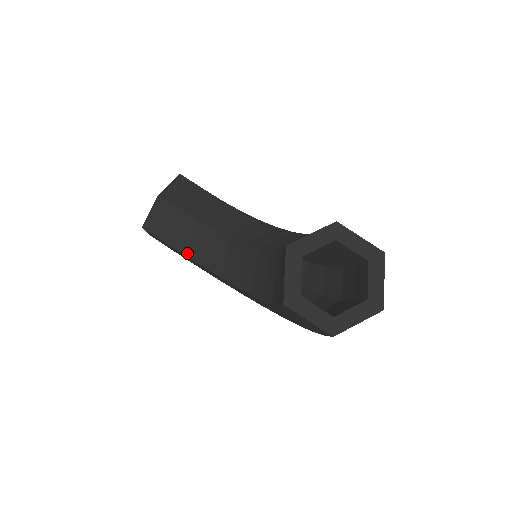
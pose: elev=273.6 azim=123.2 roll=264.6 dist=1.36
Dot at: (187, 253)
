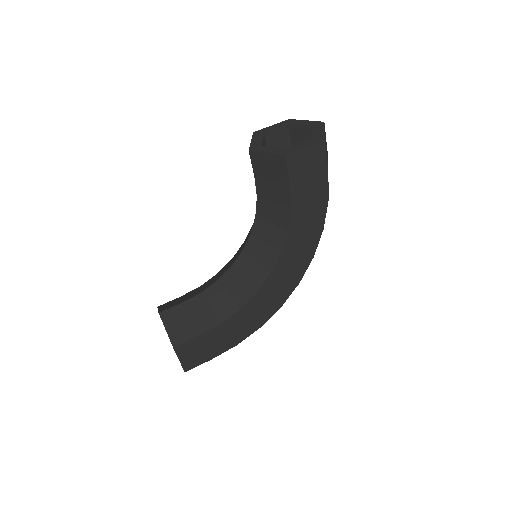
Dot at: (221, 319)
